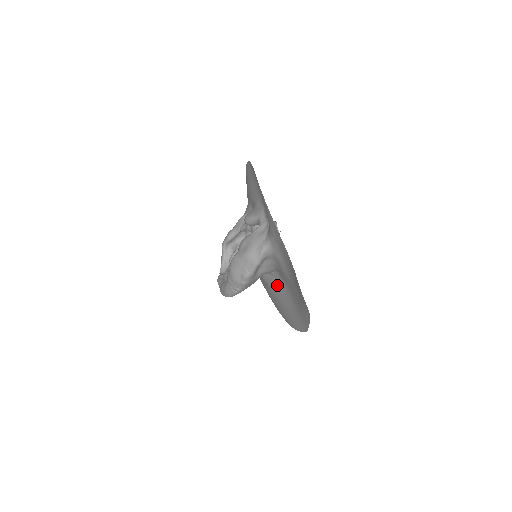
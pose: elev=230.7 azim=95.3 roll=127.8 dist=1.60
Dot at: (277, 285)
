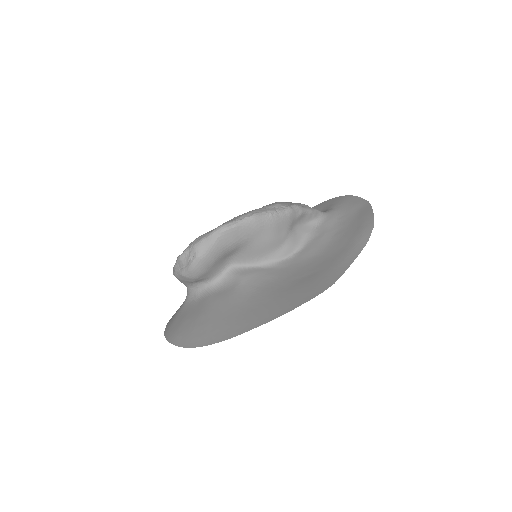
Dot at: (275, 276)
